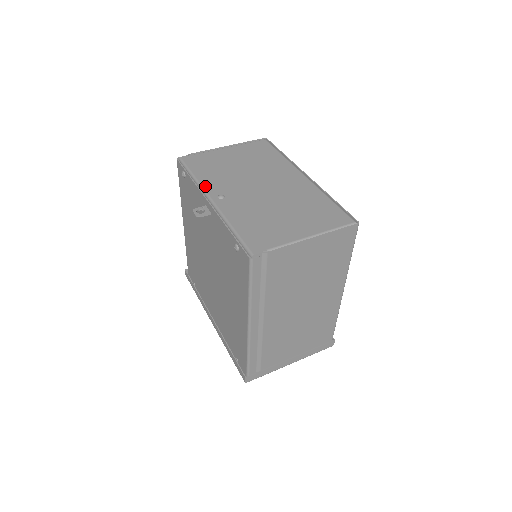
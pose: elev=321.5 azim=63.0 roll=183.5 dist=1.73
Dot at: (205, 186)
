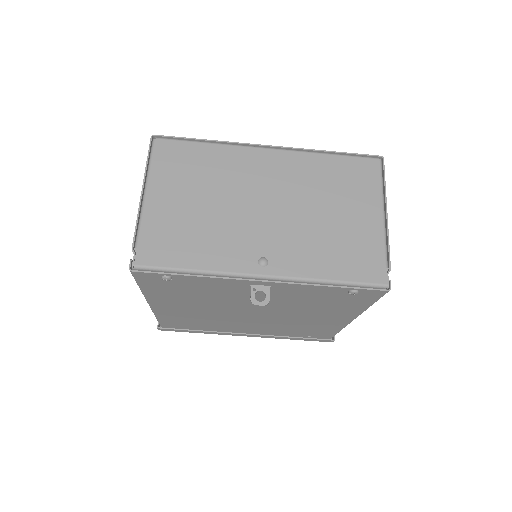
Dot at: (229, 269)
